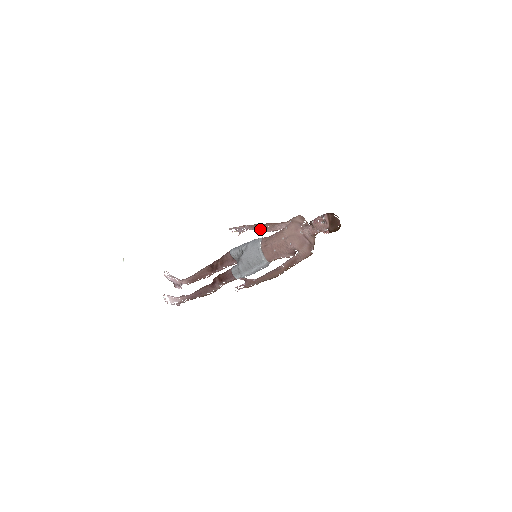
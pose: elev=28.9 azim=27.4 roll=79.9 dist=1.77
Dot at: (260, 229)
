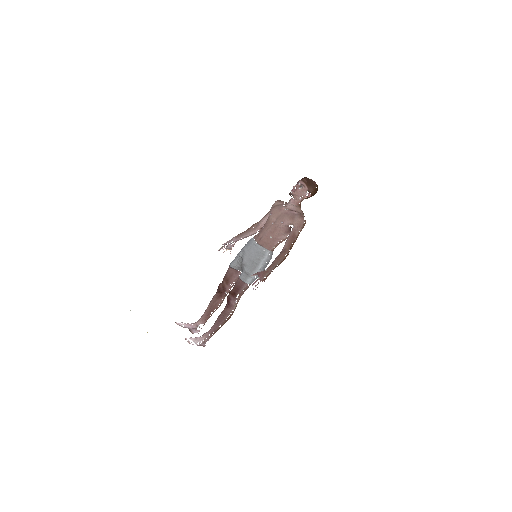
Dot at: (247, 234)
